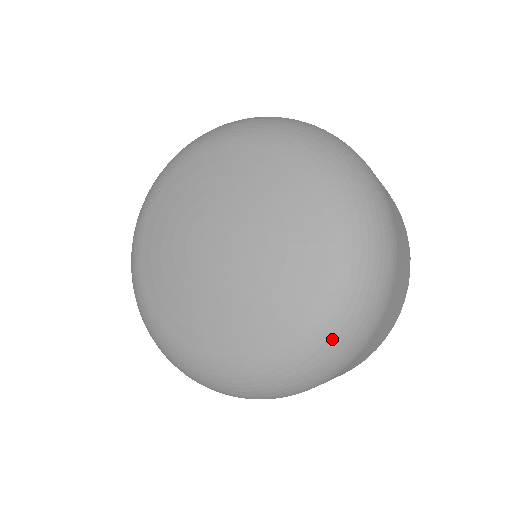
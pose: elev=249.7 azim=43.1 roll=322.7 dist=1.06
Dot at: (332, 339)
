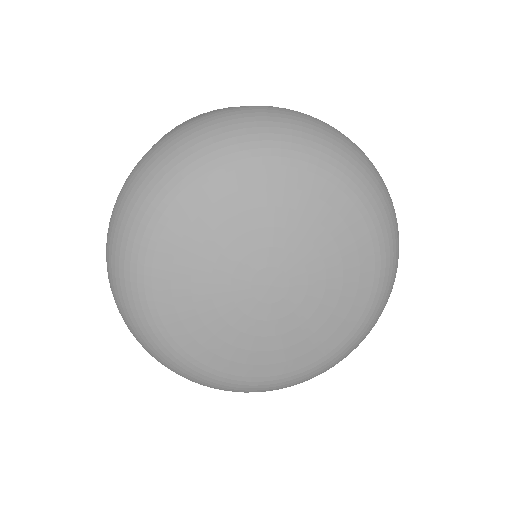
Dot at: (363, 338)
